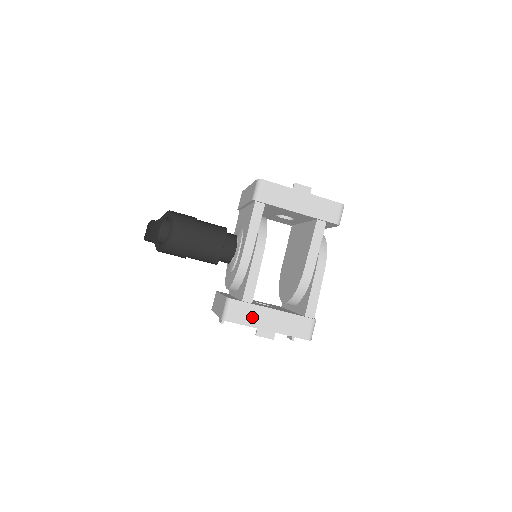
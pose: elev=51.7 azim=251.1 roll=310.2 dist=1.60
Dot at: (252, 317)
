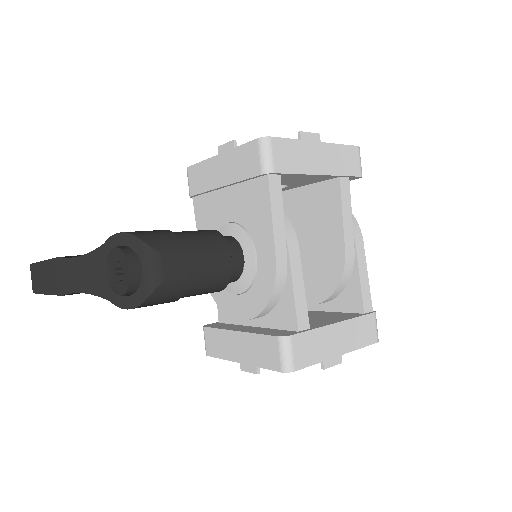
Dot at: (318, 348)
